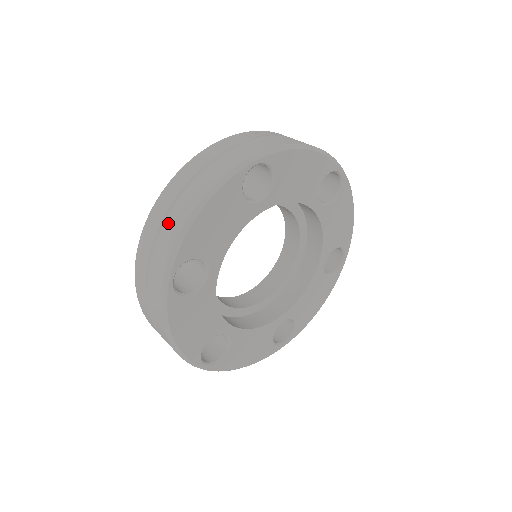
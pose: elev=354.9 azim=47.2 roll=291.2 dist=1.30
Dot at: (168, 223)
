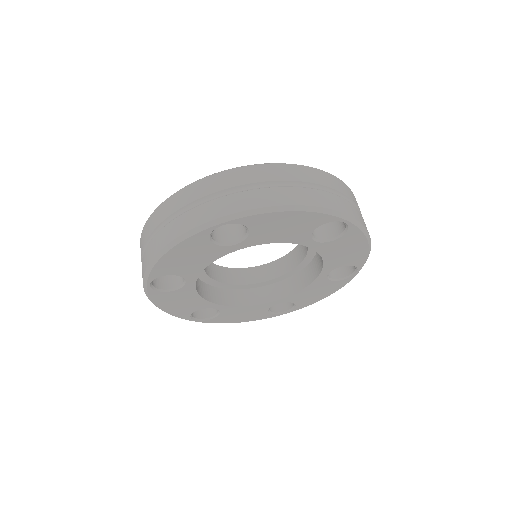
Dot at: (262, 190)
